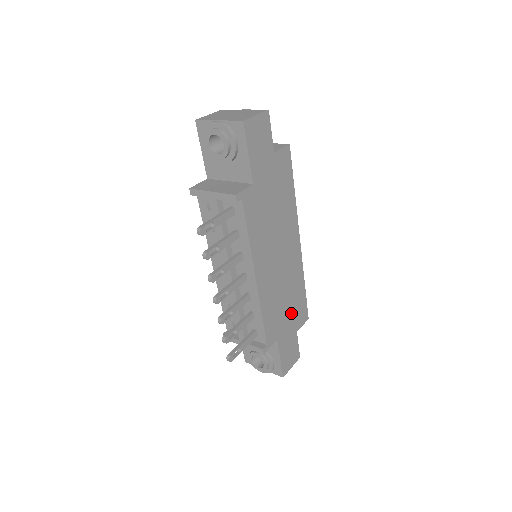
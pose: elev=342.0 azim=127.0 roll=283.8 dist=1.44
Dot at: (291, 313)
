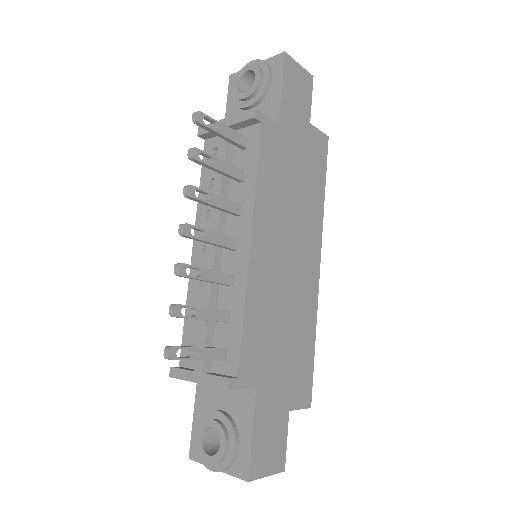
Dot at: (287, 364)
